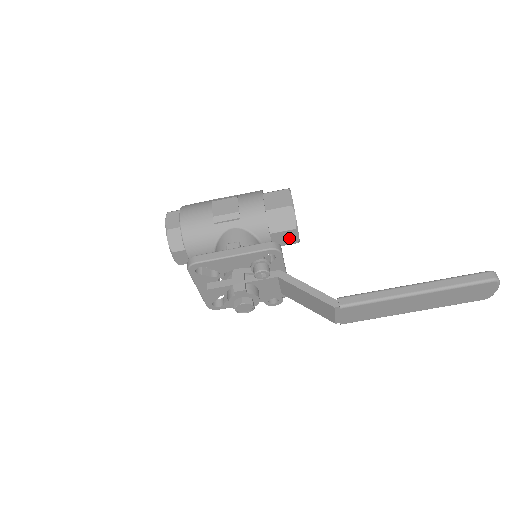
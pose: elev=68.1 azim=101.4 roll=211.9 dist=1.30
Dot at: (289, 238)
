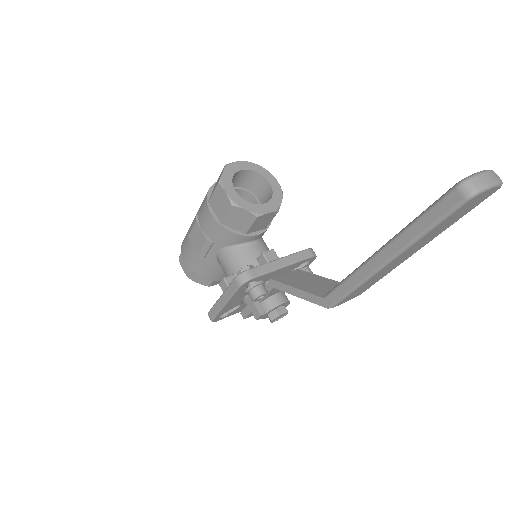
Dot at: (265, 219)
